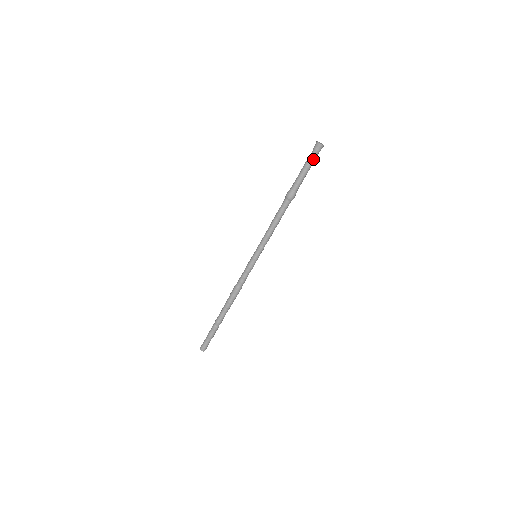
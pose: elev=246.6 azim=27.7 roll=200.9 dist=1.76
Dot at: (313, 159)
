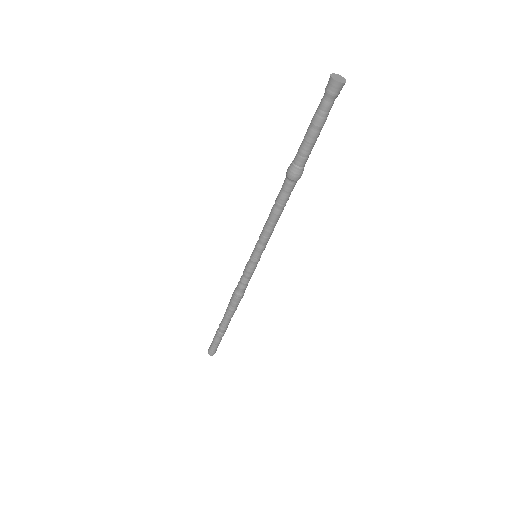
Dot at: (322, 108)
